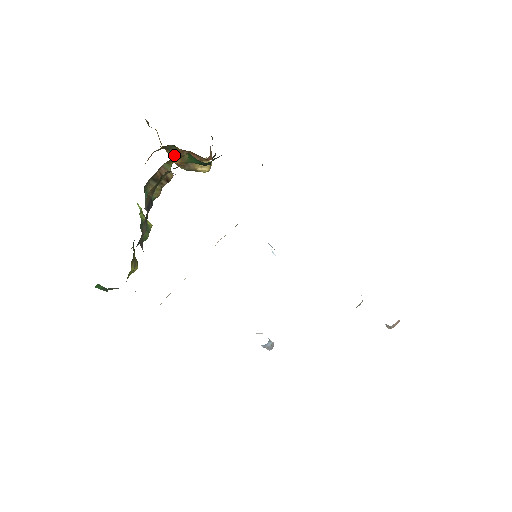
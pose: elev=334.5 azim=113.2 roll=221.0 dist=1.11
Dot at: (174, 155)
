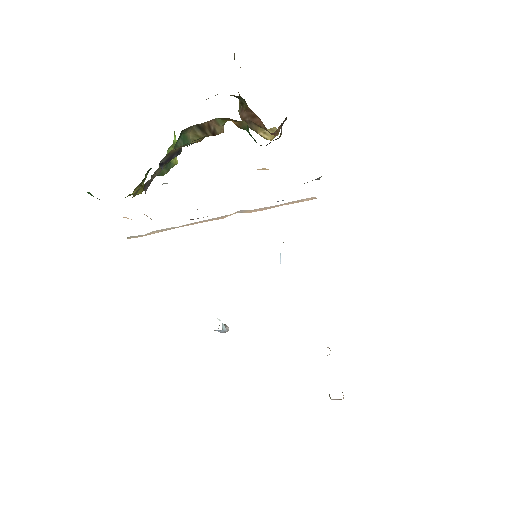
Dot at: (242, 106)
